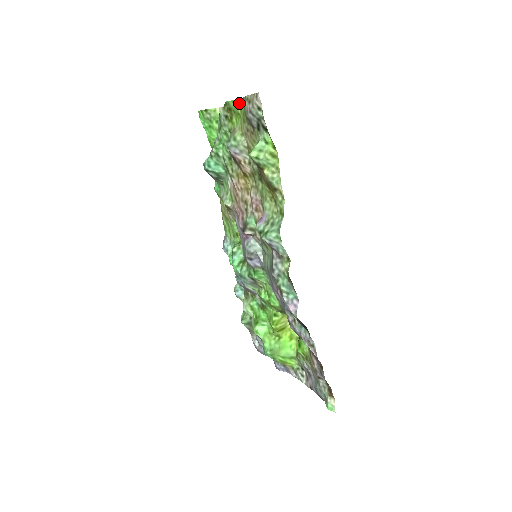
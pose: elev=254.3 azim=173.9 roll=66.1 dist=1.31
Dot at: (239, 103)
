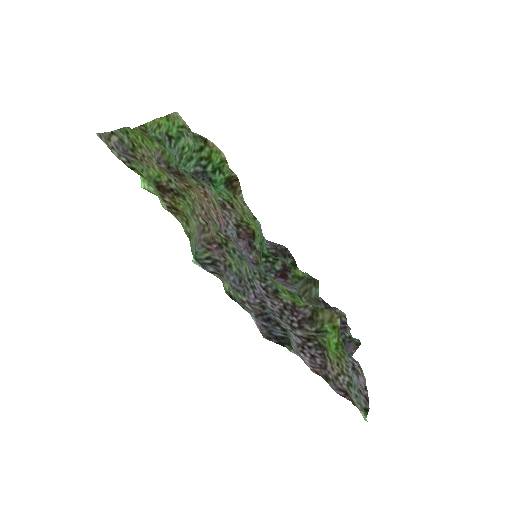
Dot at: (131, 130)
